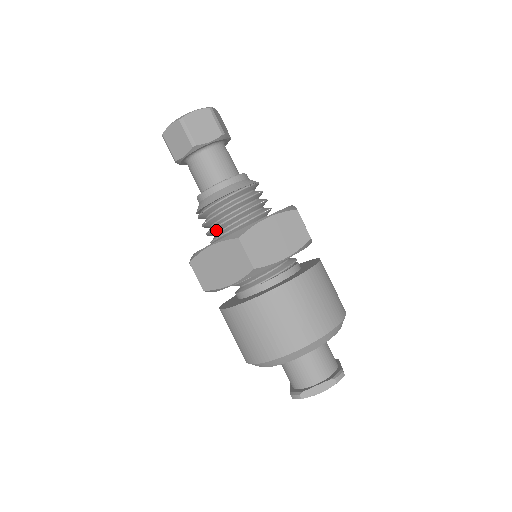
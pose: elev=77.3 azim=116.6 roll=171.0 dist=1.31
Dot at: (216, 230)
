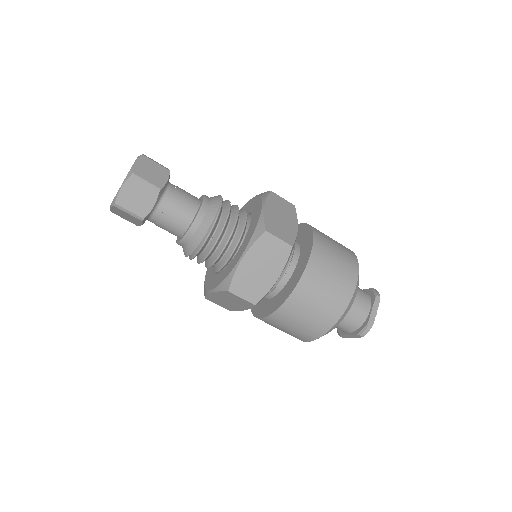
Dot at: (224, 251)
